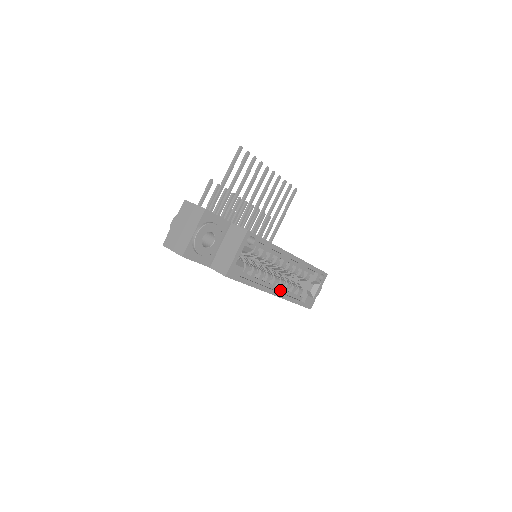
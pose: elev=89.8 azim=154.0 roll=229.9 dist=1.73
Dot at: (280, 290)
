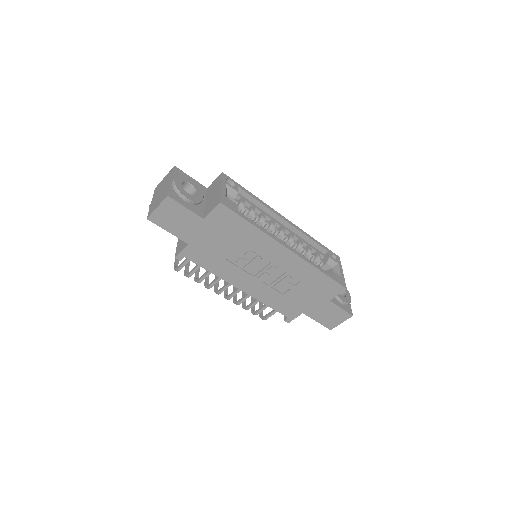
Dot at: occluded
